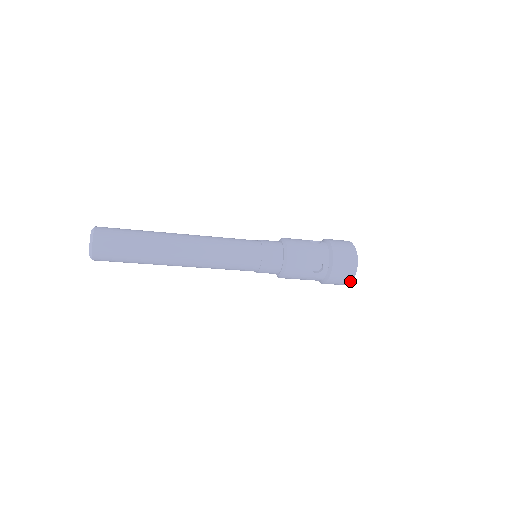
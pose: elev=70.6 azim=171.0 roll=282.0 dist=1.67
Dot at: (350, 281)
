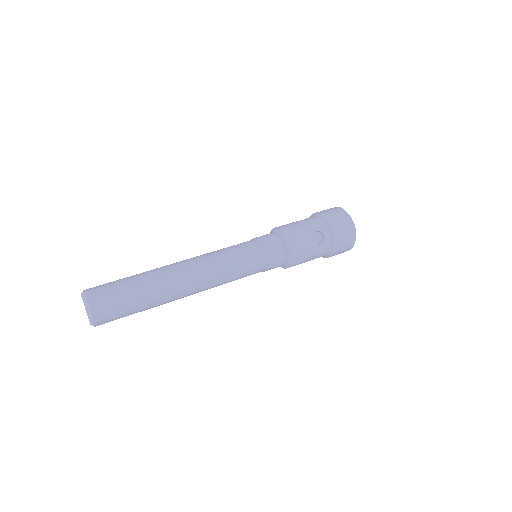
Dot at: (354, 239)
